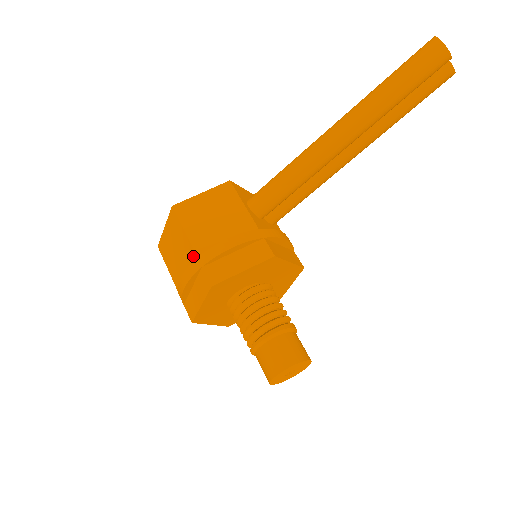
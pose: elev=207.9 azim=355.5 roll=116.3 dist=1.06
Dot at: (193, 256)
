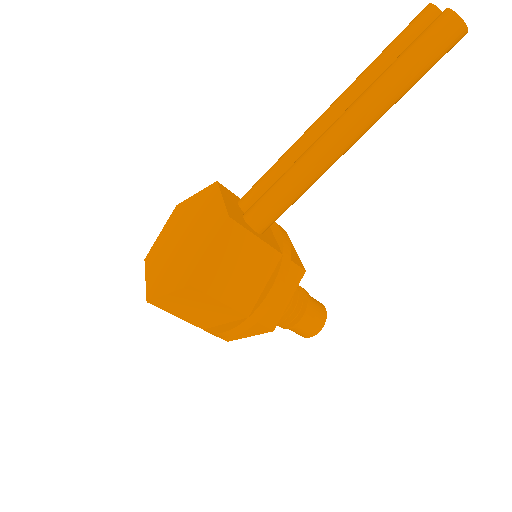
Dot at: (239, 316)
